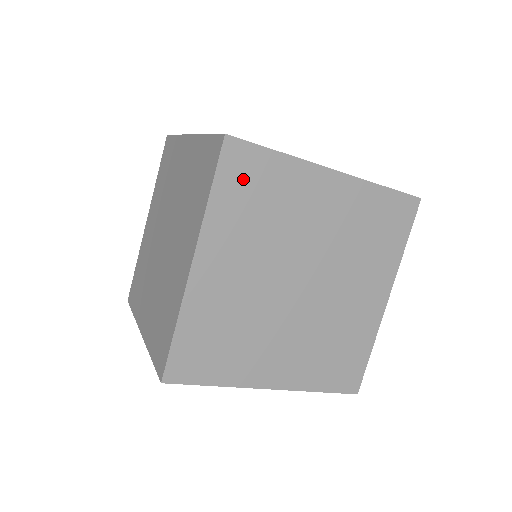
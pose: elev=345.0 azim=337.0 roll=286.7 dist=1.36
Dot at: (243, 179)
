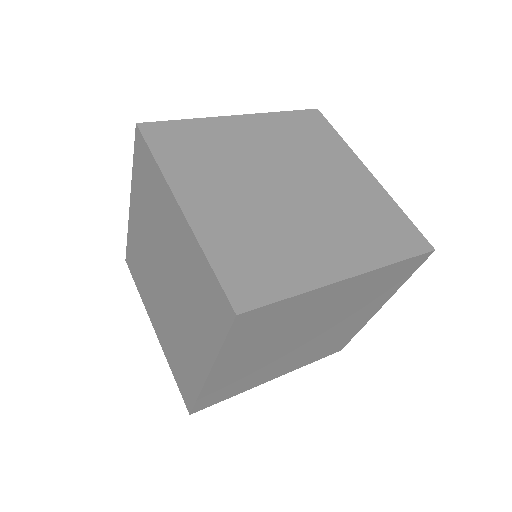
Dot at: (308, 124)
